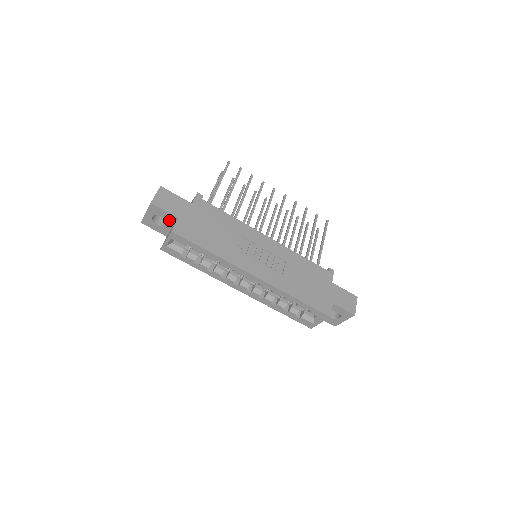
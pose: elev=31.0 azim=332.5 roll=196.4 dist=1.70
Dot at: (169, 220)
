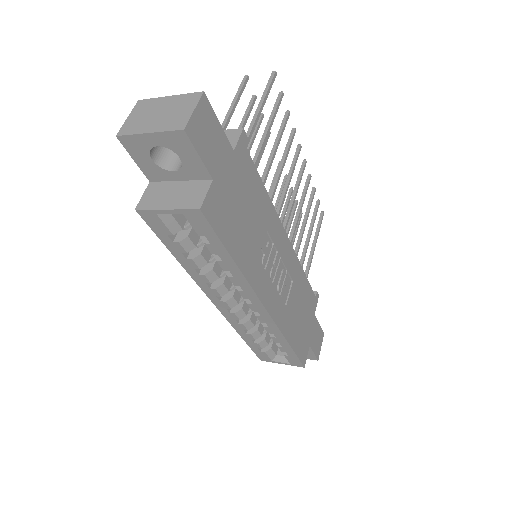
Dot at: (189, 170)
